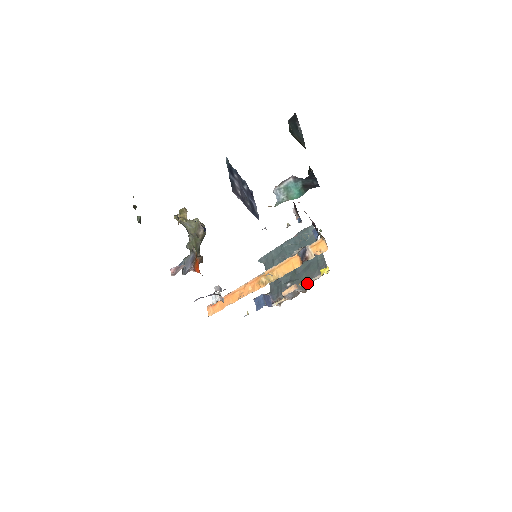
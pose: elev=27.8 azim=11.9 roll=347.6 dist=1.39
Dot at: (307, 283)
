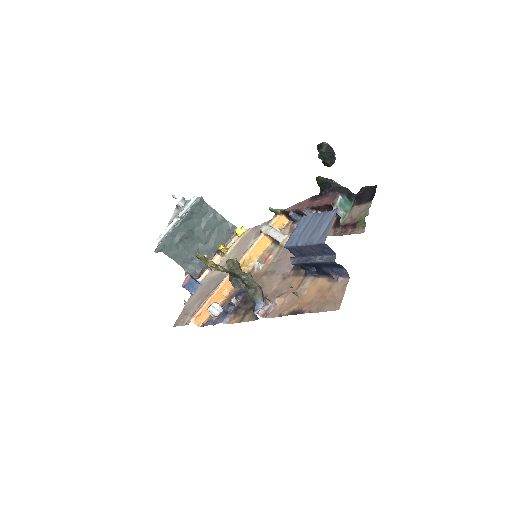
Dot at: (228, 247)
